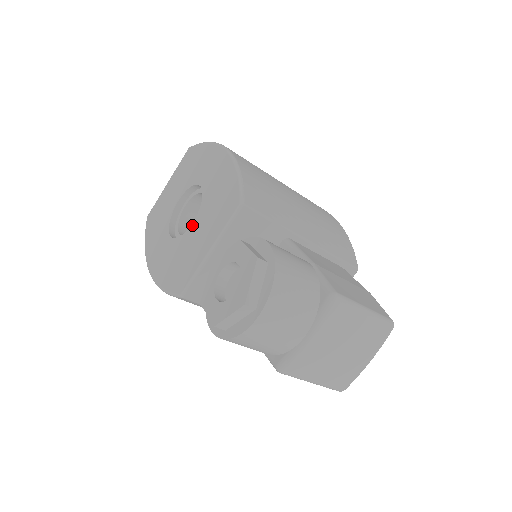
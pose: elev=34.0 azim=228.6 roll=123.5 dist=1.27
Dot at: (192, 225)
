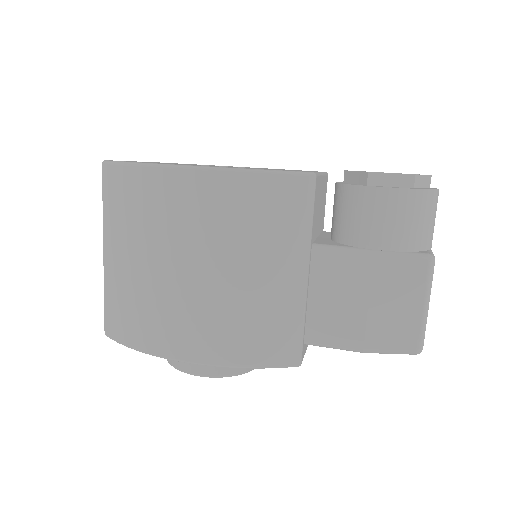
Dot at: (257, 168)
